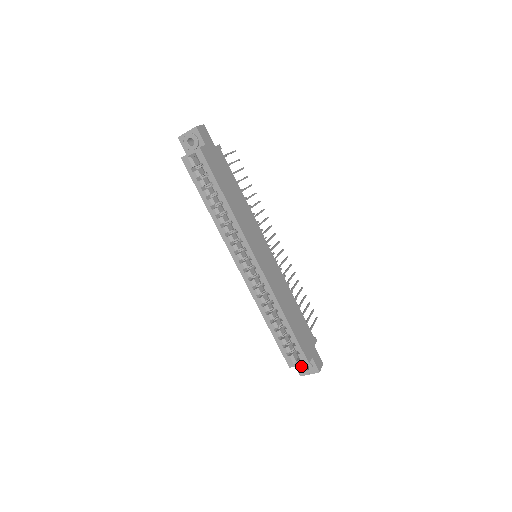
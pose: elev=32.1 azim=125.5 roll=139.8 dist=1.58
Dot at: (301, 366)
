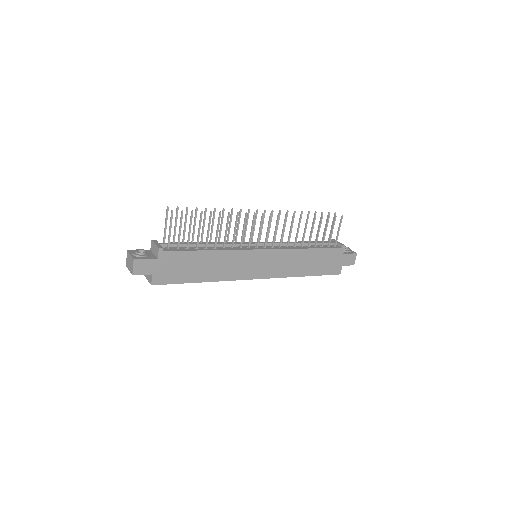
Dot at: occluded
